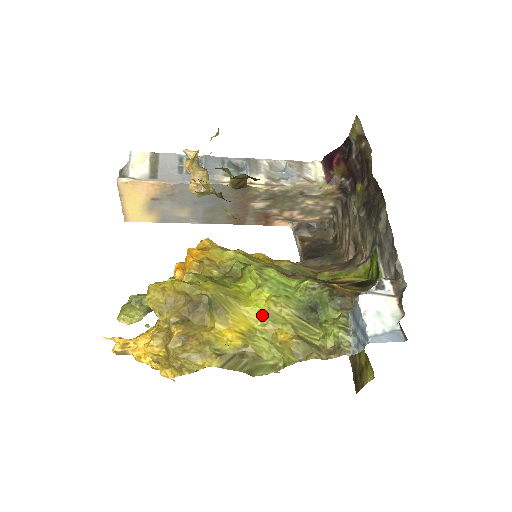
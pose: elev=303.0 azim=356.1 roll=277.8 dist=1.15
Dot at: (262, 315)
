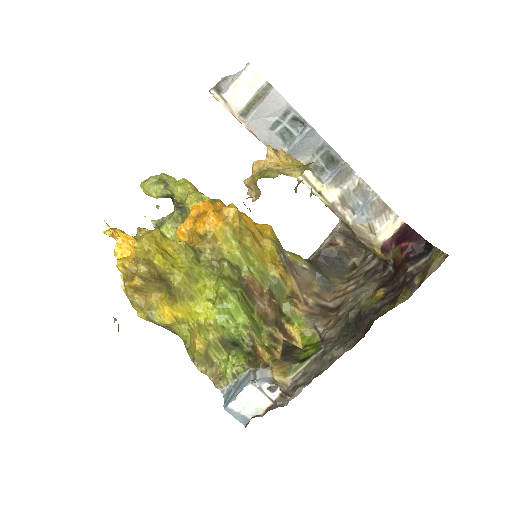
Dot at: (197, 321)
